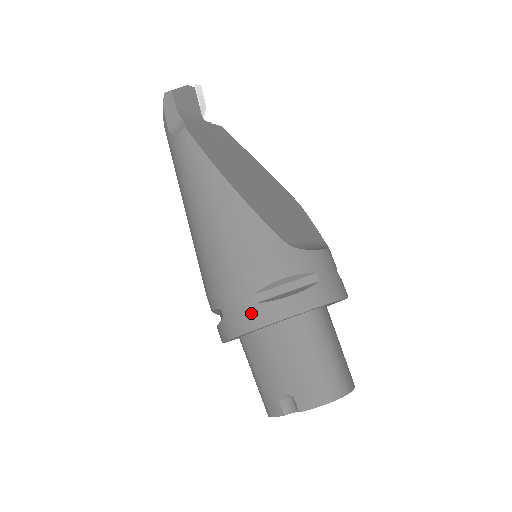
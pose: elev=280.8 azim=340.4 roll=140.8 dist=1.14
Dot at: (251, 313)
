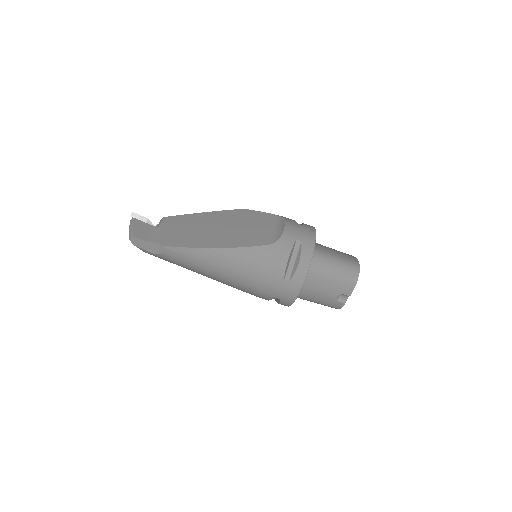
Dot at: (292, 287)
